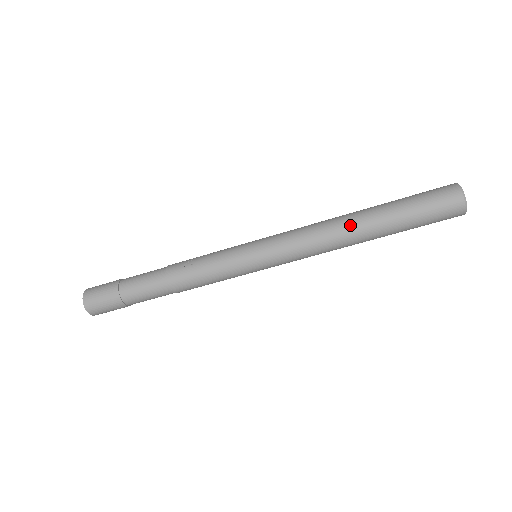
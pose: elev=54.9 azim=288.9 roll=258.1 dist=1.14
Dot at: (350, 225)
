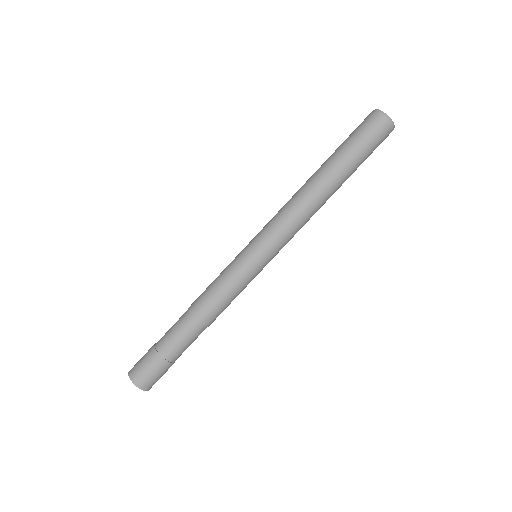
Dot at: (307, 181)
